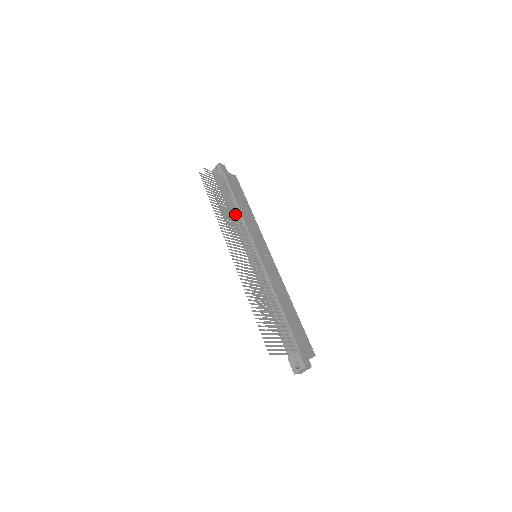
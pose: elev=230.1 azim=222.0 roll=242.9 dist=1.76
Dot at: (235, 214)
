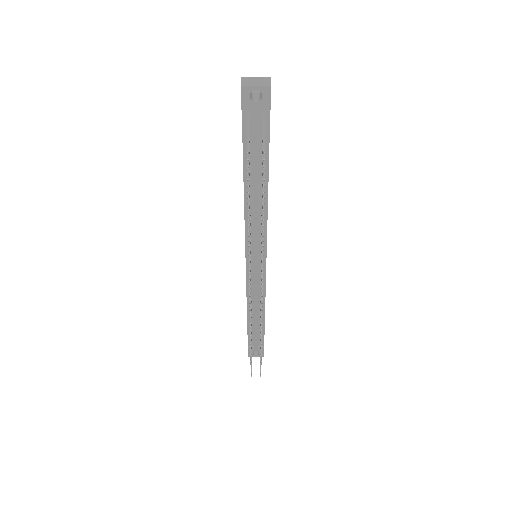
Dot at: occluded
